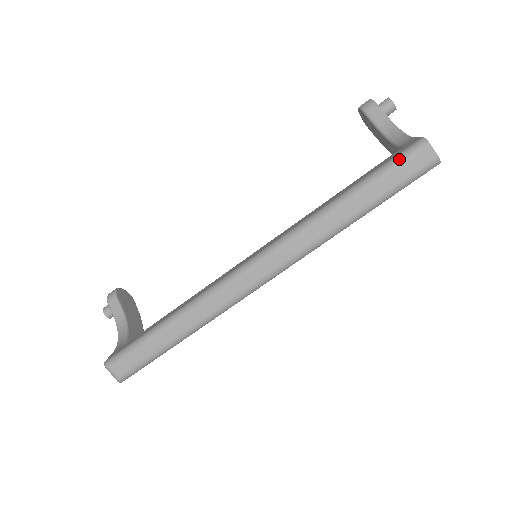
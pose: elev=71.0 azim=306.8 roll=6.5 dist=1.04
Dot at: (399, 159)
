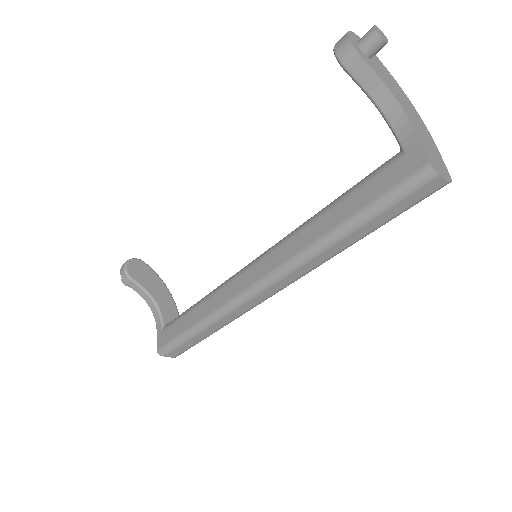
Dot at: (401, 193)
